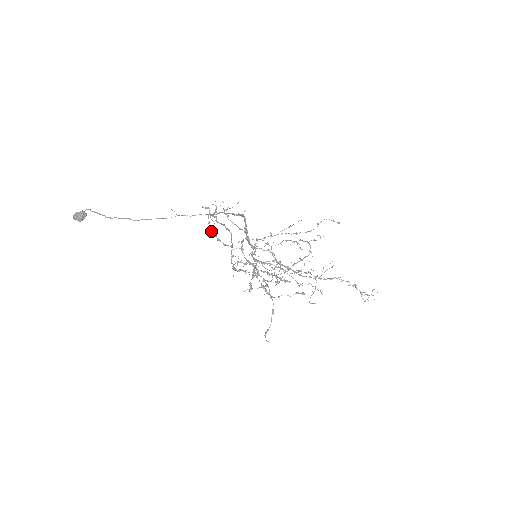
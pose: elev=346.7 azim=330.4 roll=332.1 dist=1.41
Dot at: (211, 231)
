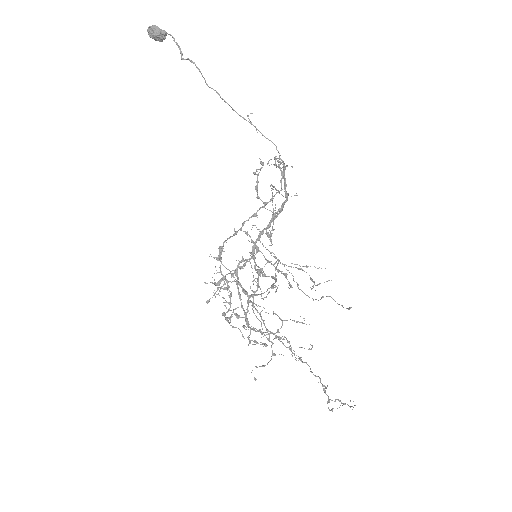
Dot at: (257, 174)
